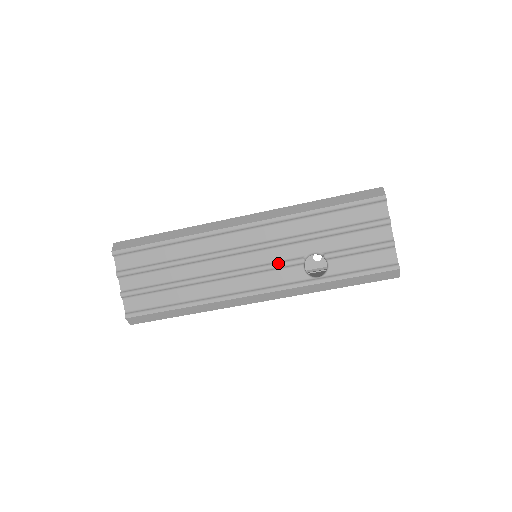
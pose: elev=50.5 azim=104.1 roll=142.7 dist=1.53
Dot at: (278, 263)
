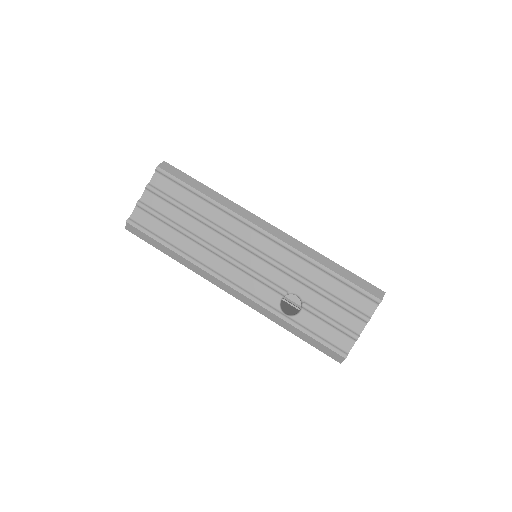
Dot at: (267, 280)
